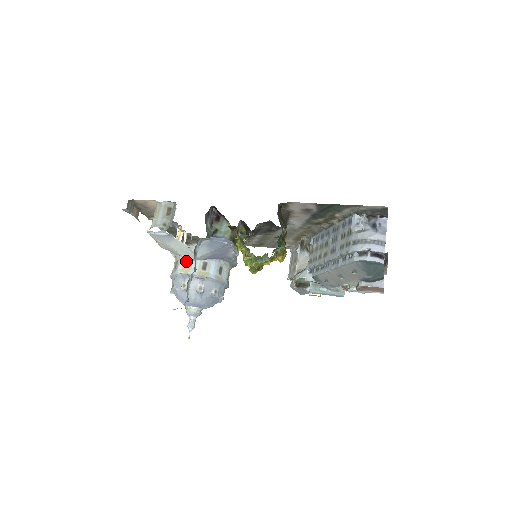
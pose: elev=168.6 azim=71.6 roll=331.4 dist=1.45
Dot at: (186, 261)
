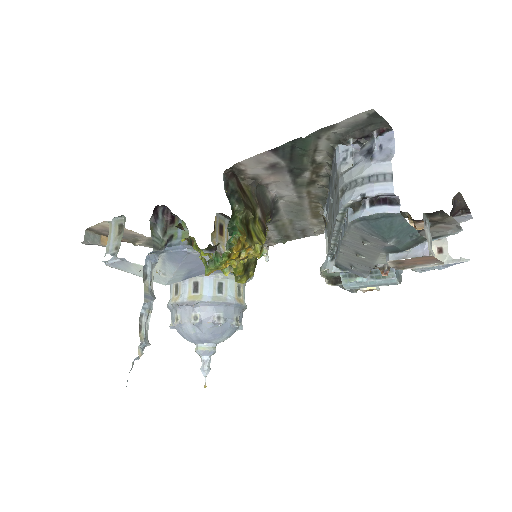
Dot at: (175, 286)
